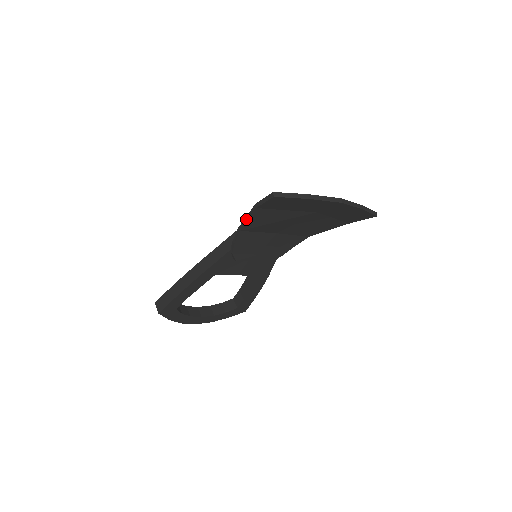
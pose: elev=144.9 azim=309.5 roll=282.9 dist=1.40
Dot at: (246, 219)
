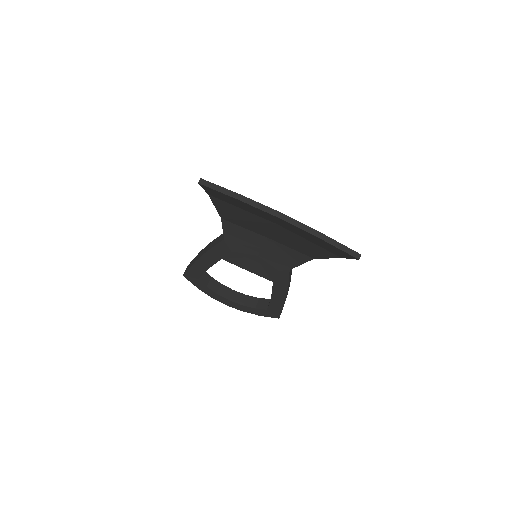
Dot at: (216, 206)
